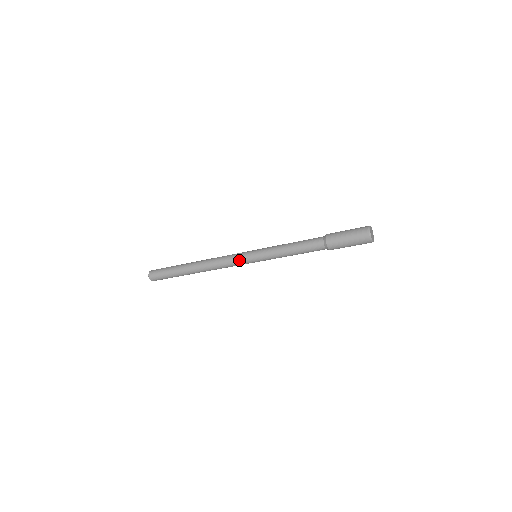
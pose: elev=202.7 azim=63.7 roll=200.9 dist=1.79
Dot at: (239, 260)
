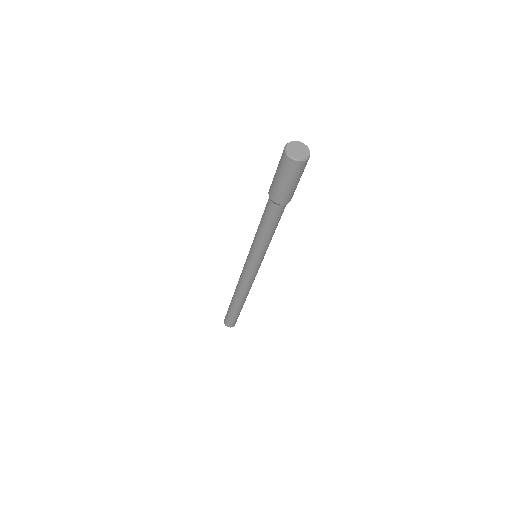
Dot at: (251, 273)
